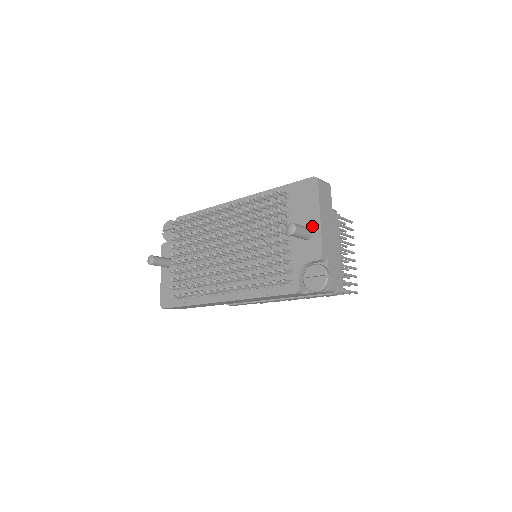
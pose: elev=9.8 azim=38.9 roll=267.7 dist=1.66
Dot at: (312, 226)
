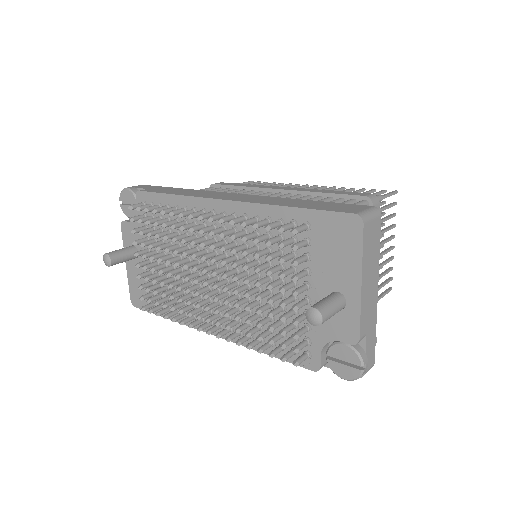
Dot at: (347, 293)
